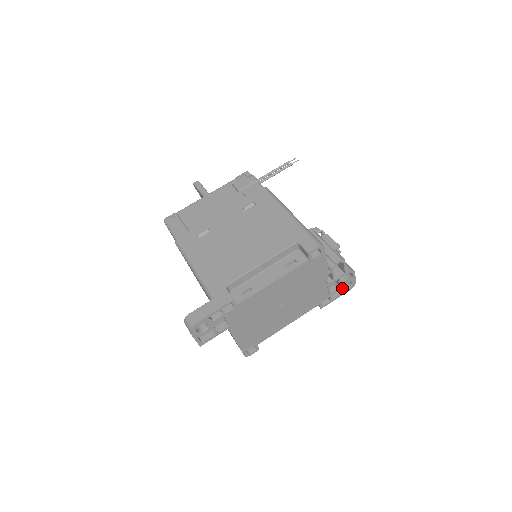
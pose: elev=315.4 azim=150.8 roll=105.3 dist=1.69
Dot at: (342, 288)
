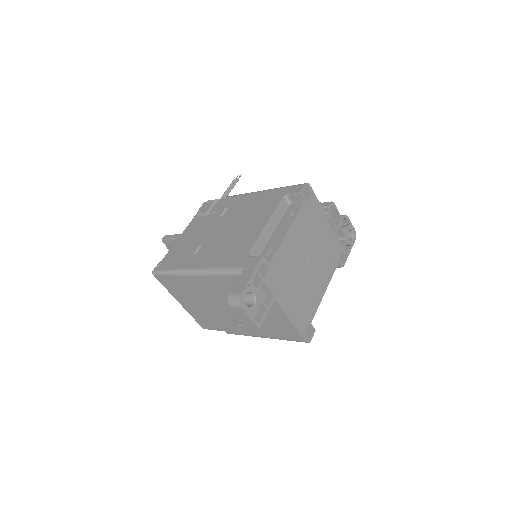
Dot at: (348, 238)
